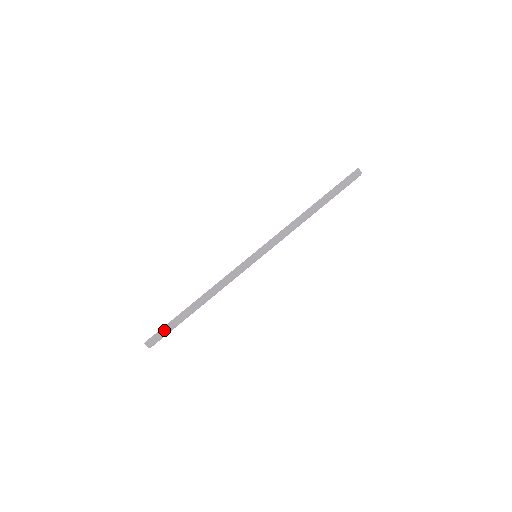
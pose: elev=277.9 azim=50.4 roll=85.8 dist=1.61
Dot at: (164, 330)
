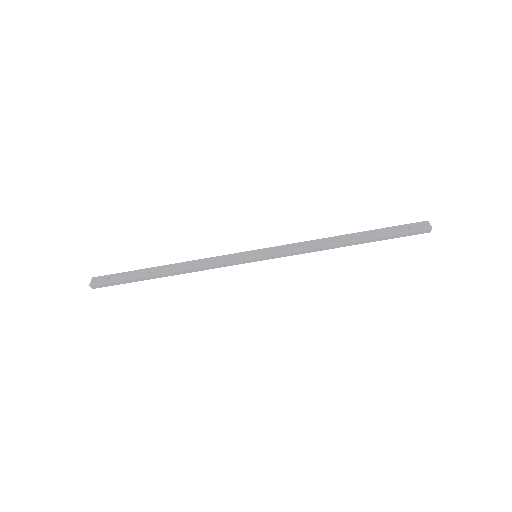
Dot at: (117, 282)
